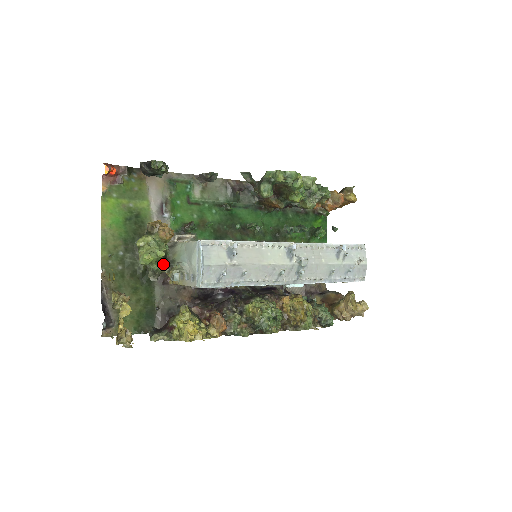
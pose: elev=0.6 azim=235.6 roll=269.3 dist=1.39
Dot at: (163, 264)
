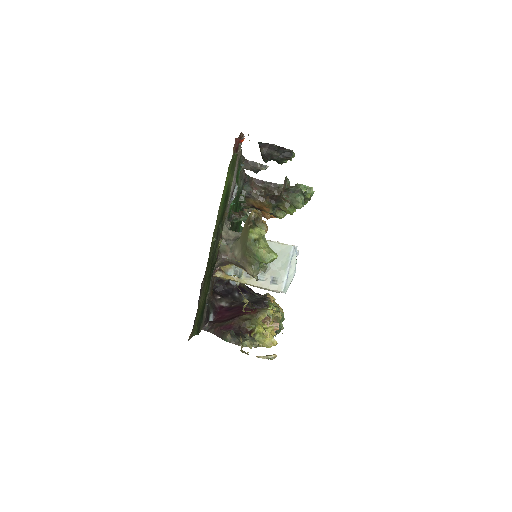
Dot at: occluded
